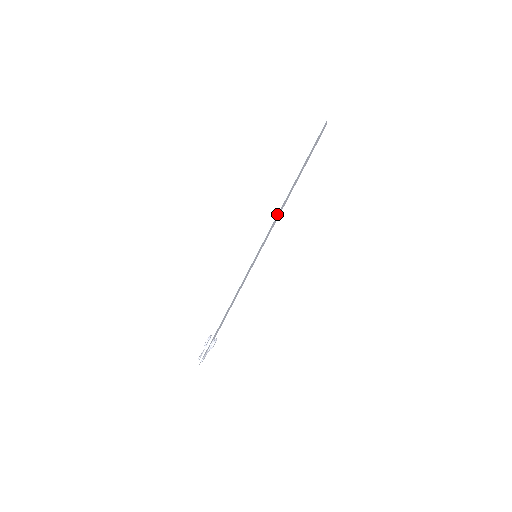
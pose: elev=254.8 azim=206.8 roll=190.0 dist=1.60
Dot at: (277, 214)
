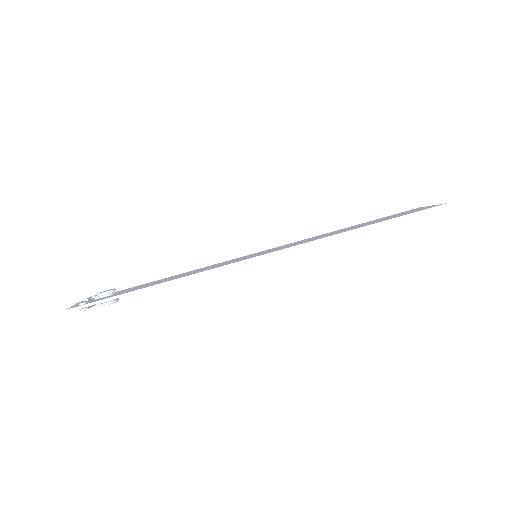
Dot at: (328, 238)
